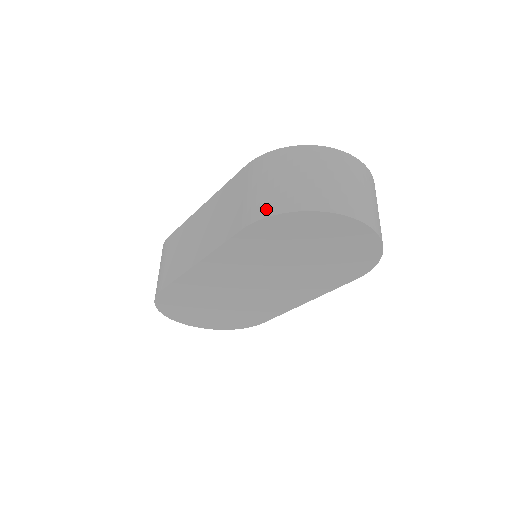
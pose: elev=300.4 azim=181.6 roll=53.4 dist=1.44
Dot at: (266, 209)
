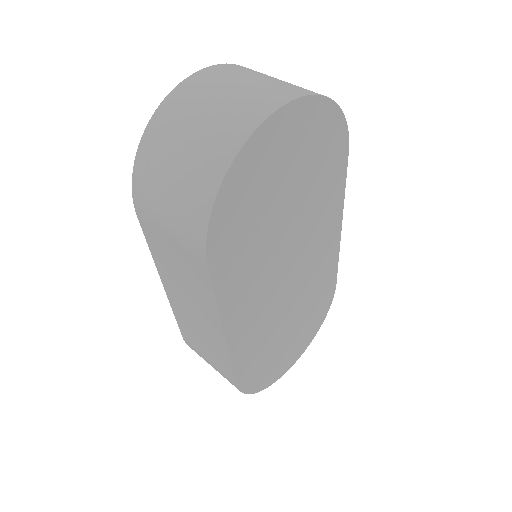
Dot at: (197, 223)
